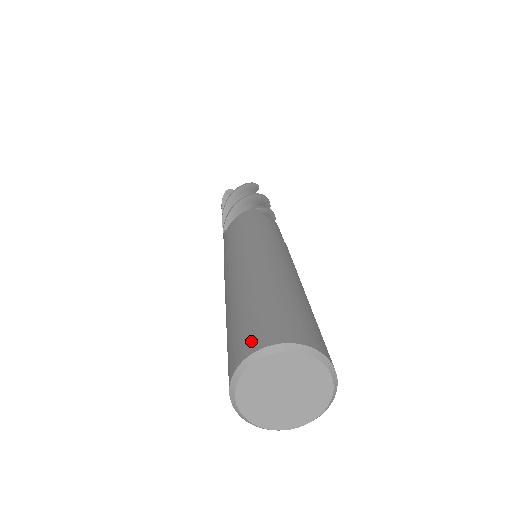
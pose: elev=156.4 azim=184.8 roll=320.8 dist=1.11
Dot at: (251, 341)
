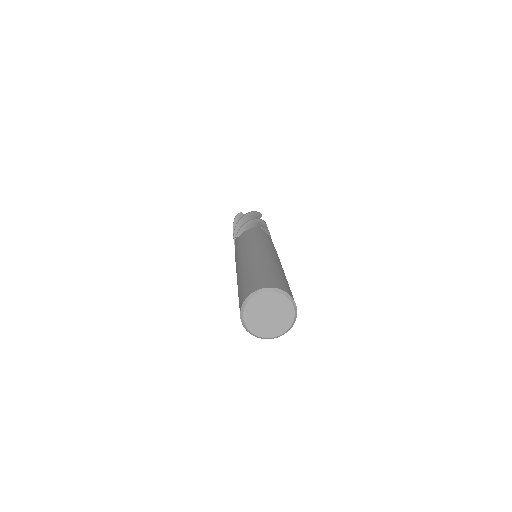
Dot at: (258, 285)
